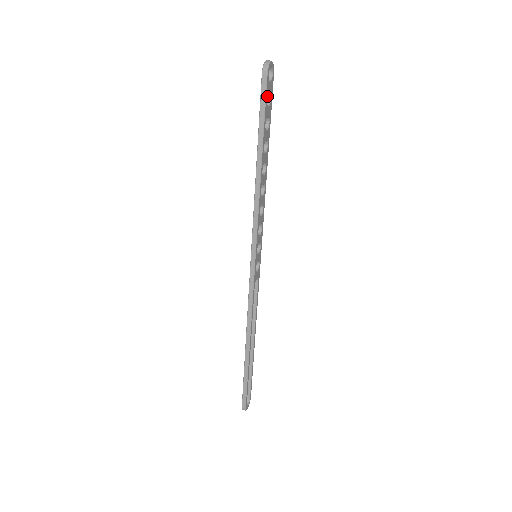
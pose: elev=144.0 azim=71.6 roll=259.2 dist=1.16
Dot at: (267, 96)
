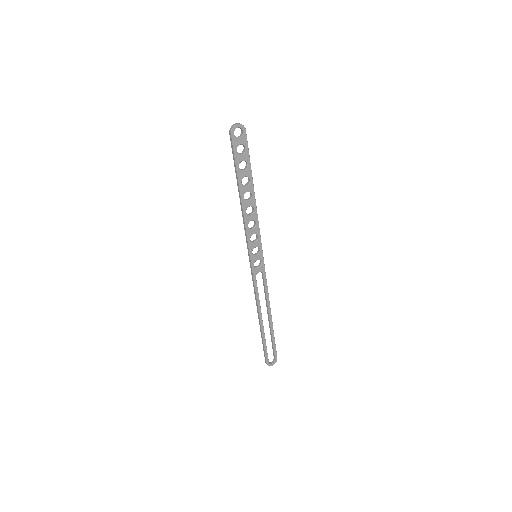
Dot at: (236, 148)
